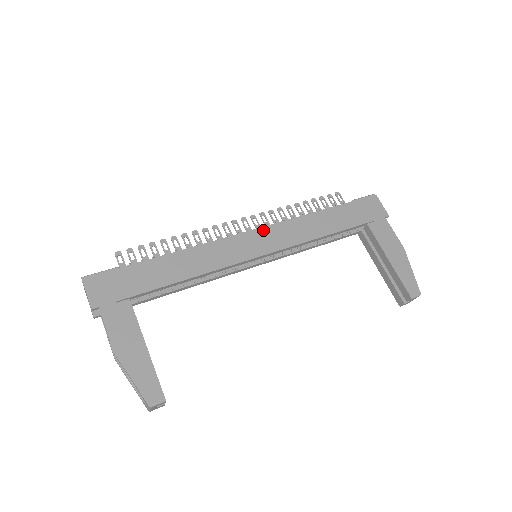
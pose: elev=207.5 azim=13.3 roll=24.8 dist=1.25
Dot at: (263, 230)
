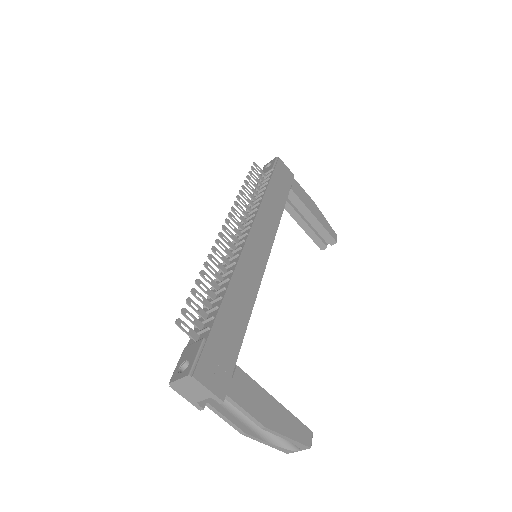
Dot at: (255, 228)
